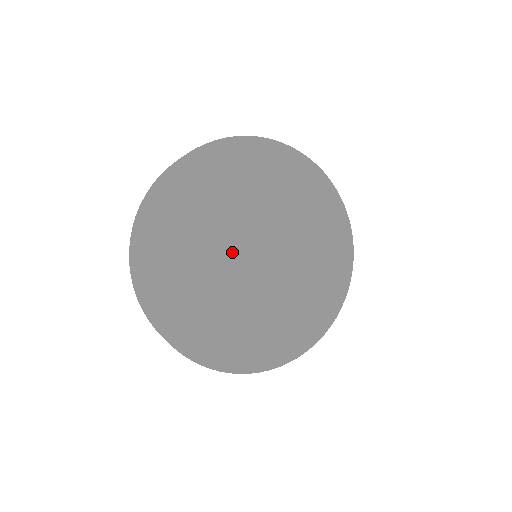
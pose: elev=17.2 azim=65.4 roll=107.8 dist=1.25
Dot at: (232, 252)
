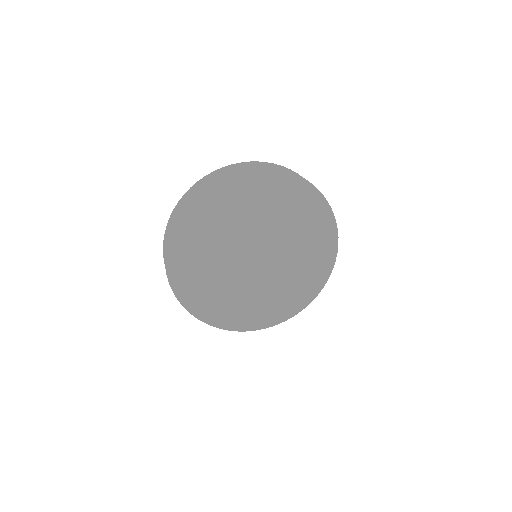
Dot at: (239, 254)
